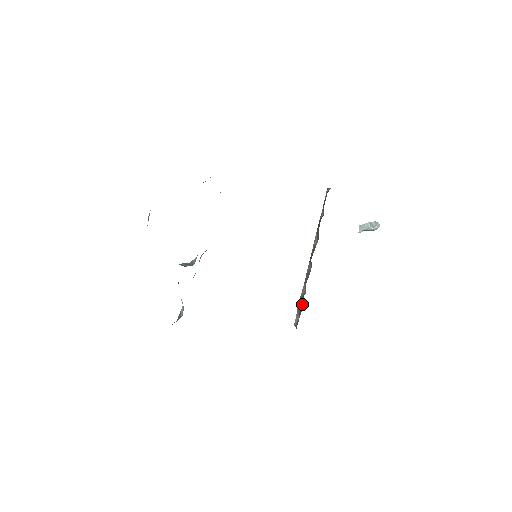
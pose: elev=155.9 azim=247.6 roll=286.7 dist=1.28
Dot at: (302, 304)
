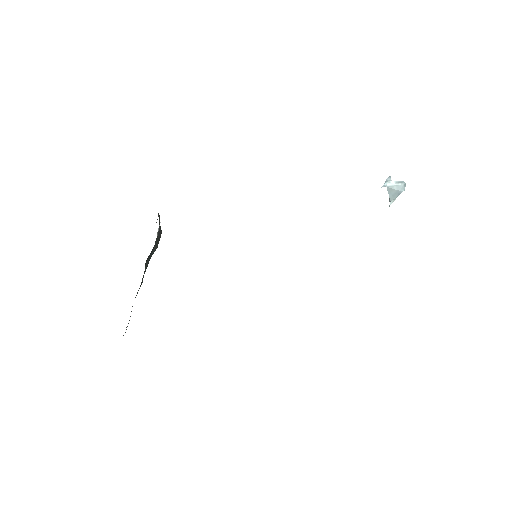
Dot at: occluded
